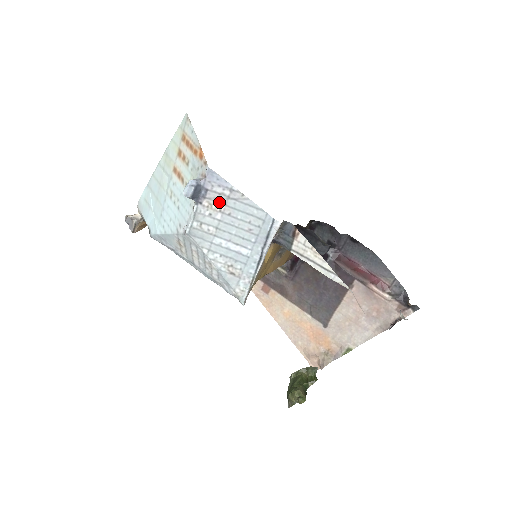
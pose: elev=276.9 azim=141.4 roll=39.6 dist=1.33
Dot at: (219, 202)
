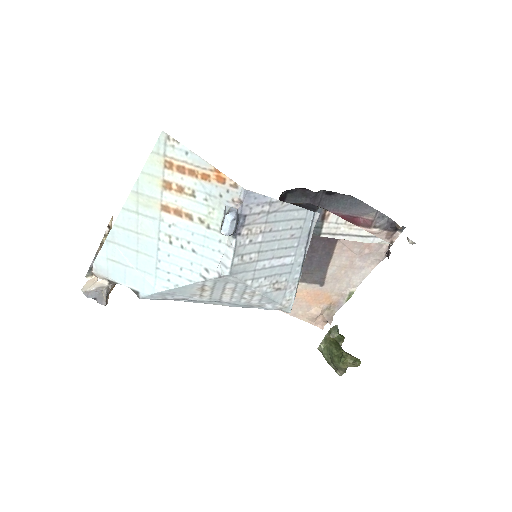
Dot at: (259, 223)
